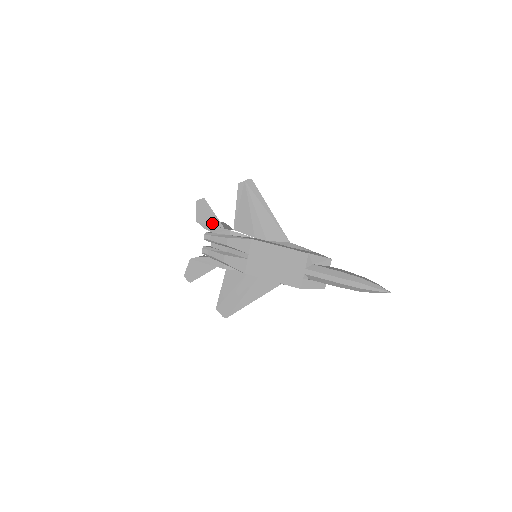
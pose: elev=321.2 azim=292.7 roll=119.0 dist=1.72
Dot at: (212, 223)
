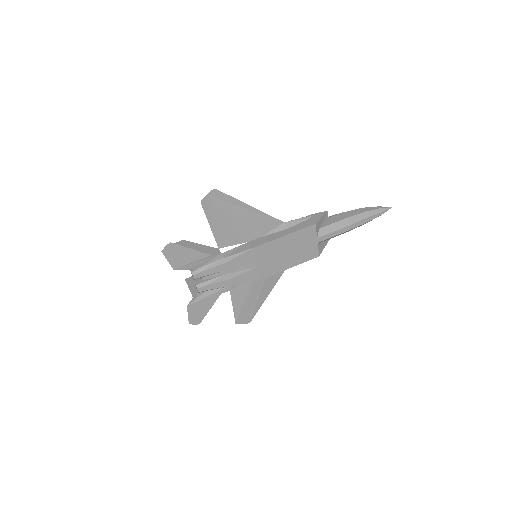
Dot at: (194, 260)
